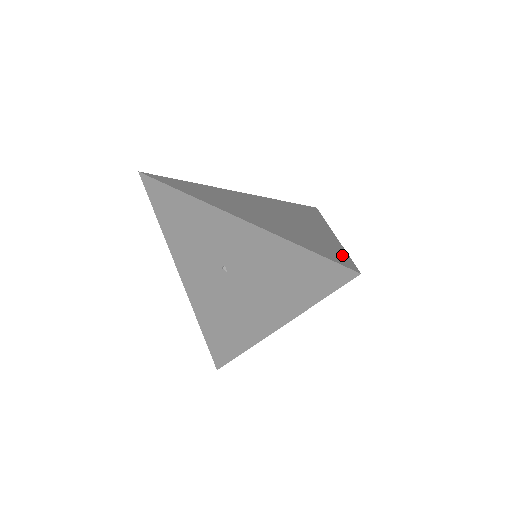
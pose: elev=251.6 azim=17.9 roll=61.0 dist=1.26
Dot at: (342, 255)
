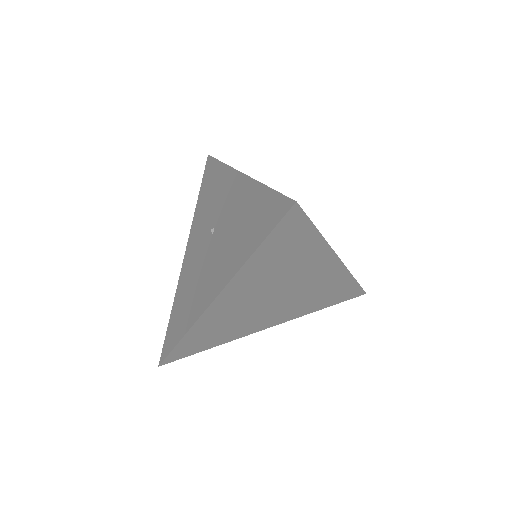
Dot at: occluded
